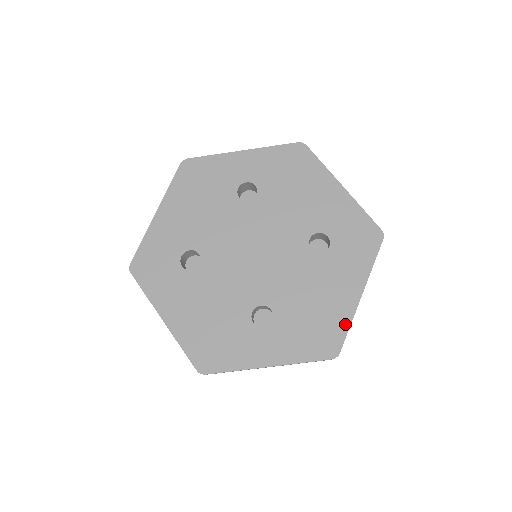
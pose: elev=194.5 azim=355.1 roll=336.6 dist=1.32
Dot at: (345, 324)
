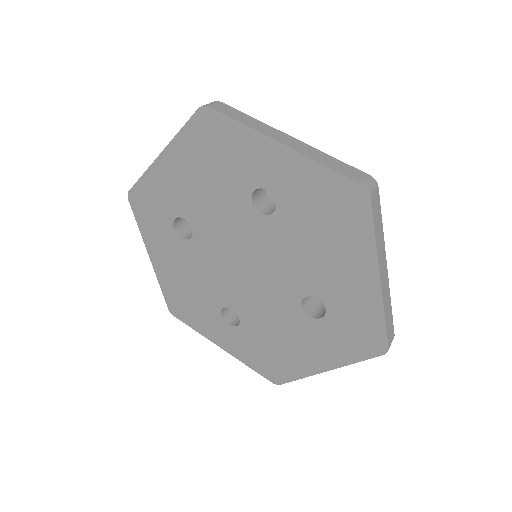
Dot at: (296, 375)
